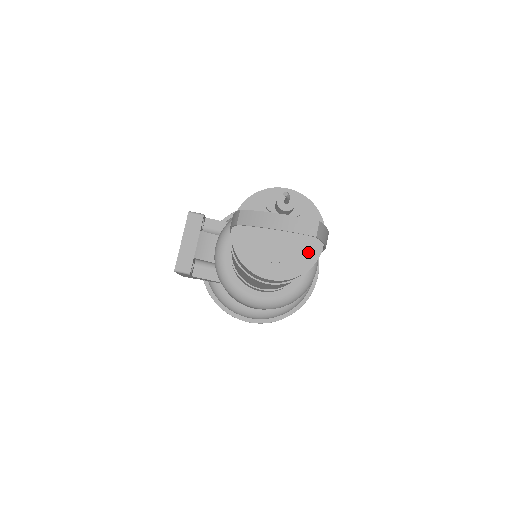
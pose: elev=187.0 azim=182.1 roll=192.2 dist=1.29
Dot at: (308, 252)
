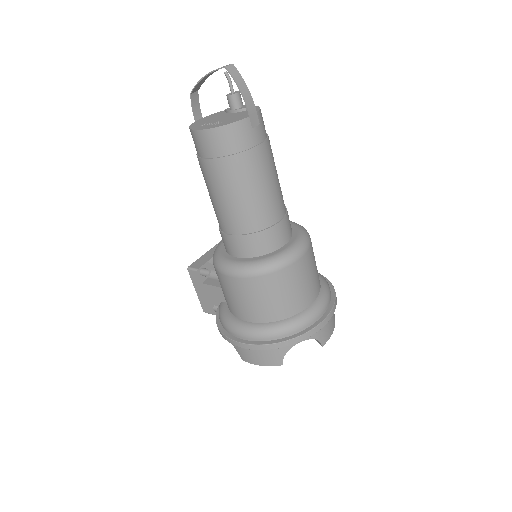
Dot at: (238, 118)
